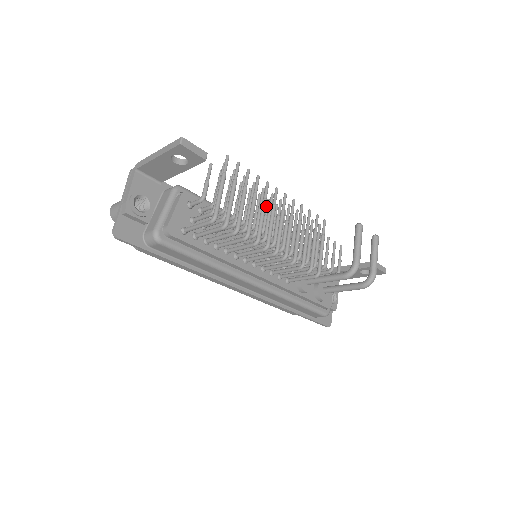
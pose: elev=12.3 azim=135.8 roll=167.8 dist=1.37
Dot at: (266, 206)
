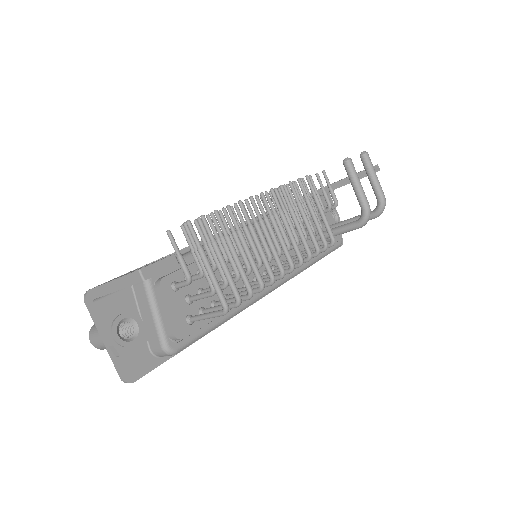
Dot at: occluded
